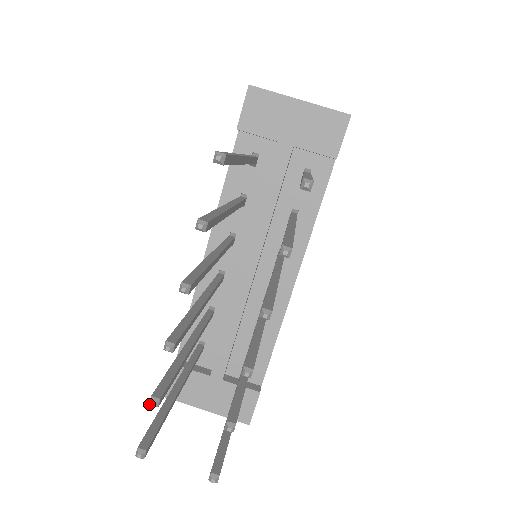
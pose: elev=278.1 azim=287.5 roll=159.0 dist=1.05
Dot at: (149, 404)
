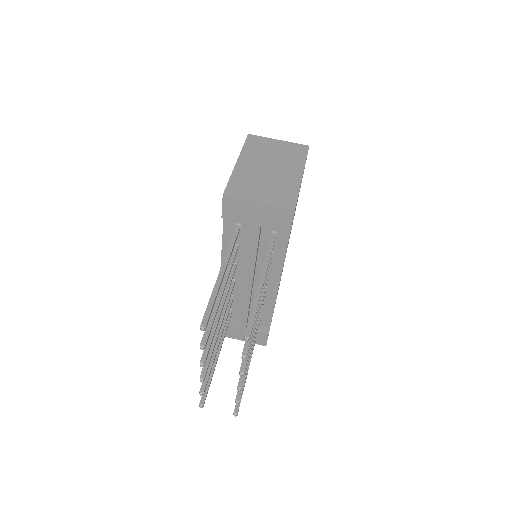
Dot at: occluded
